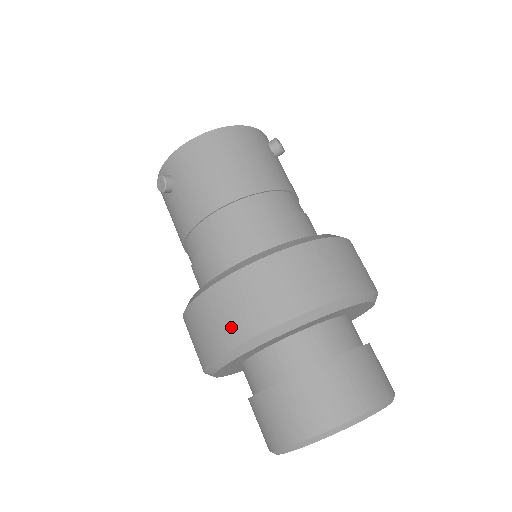
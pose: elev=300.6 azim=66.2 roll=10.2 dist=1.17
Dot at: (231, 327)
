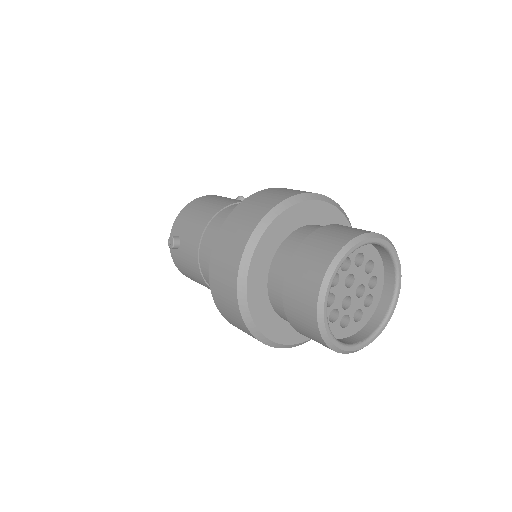
Dot at: (236, 244)
